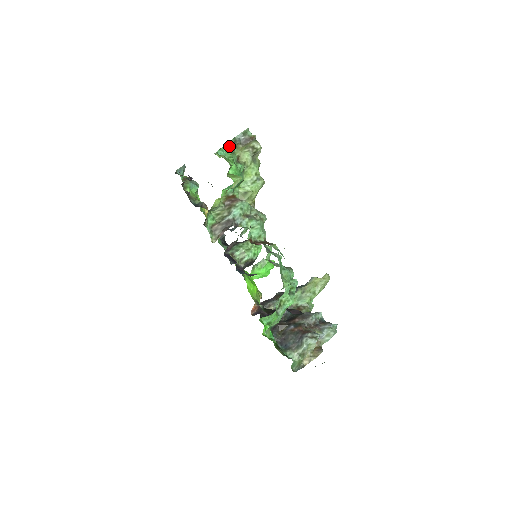
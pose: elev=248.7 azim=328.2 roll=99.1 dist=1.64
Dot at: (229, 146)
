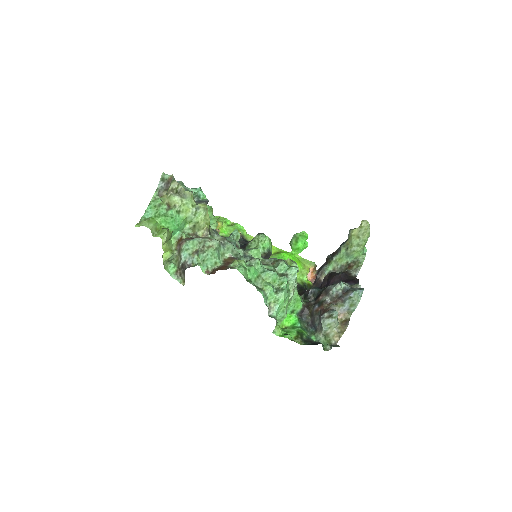
Dot at: (154, 201)
